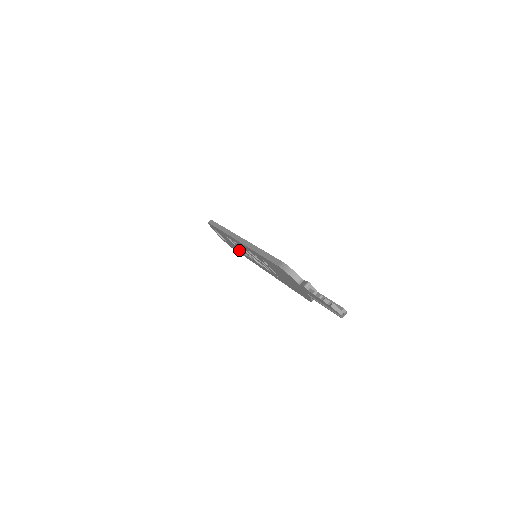
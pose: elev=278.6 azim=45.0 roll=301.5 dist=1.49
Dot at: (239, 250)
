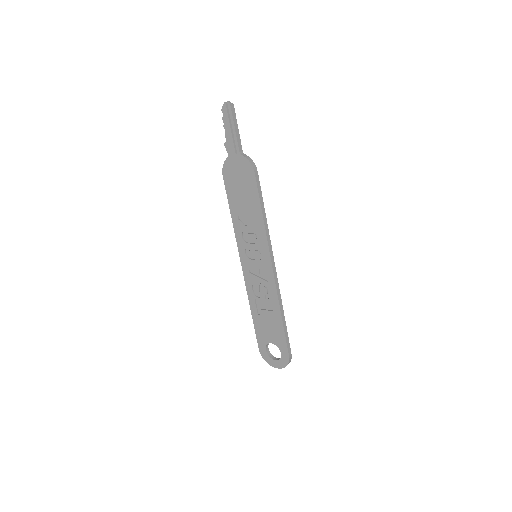
Dot at: (272, 311)
